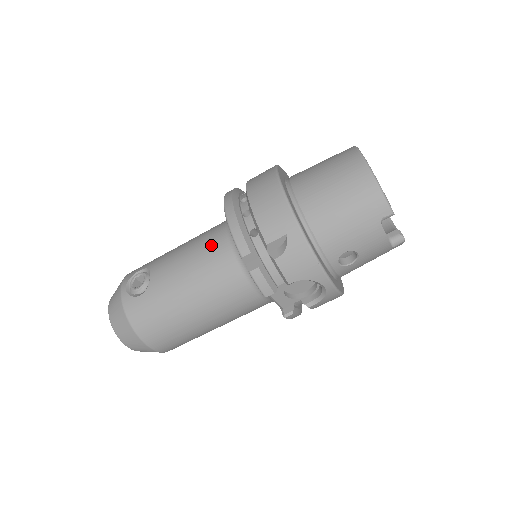
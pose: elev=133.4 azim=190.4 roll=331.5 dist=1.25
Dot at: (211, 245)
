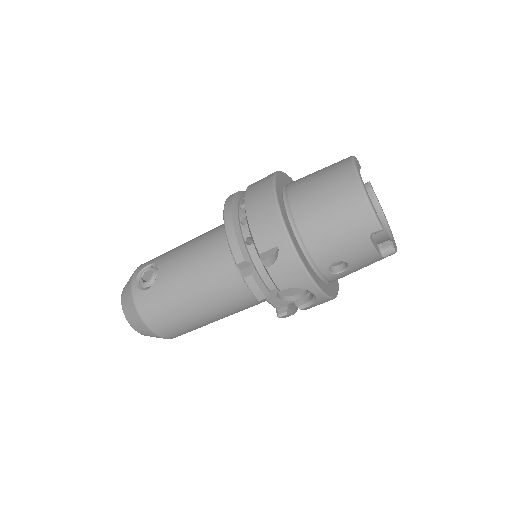
Dot at: (212, 247)
